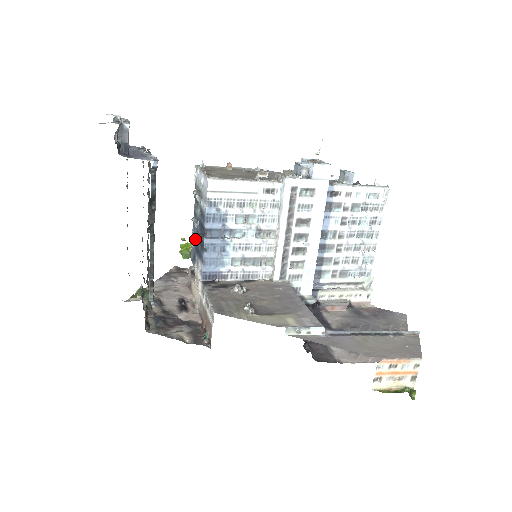
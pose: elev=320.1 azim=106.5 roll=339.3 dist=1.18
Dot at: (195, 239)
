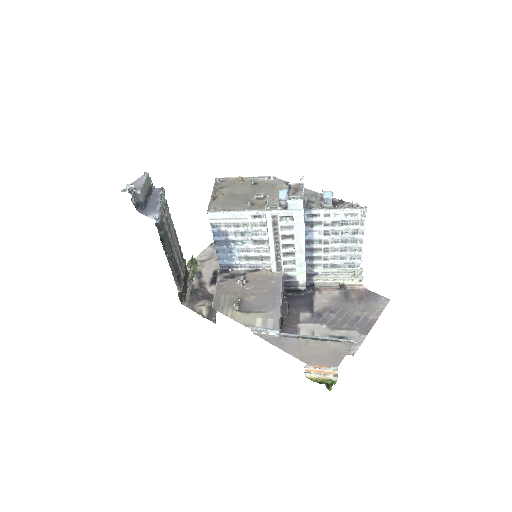
Dot at: occluded
